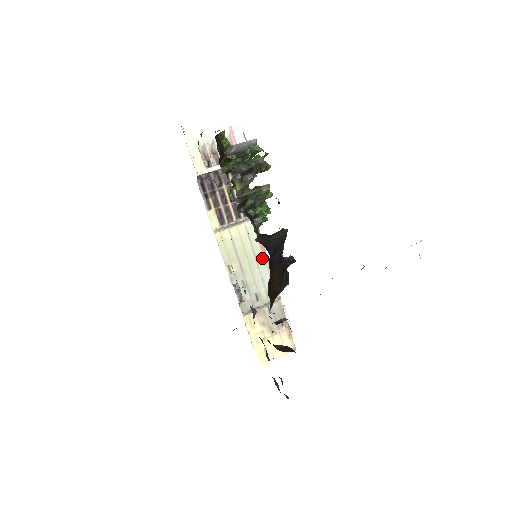
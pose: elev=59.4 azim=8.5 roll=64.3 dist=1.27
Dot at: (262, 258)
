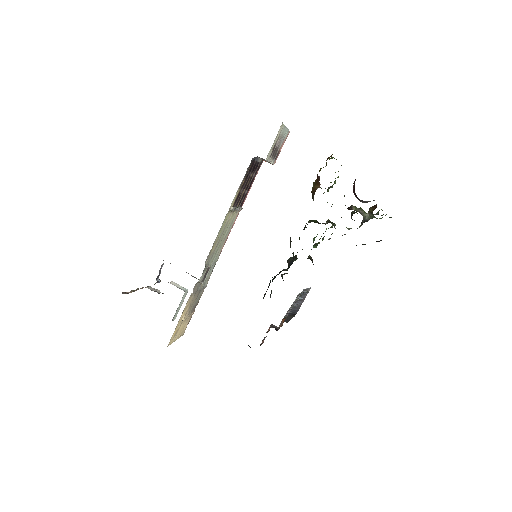
Dot at: (222, 247)
